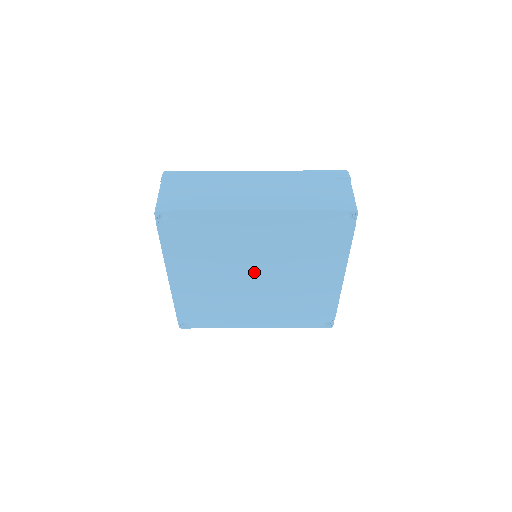
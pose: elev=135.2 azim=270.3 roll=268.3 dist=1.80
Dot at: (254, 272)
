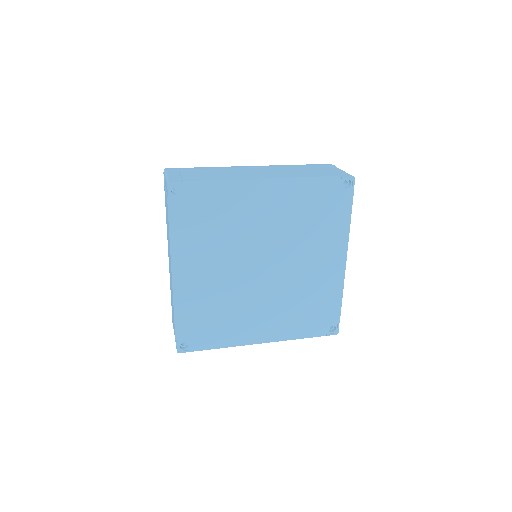
Dot at: (261, 260)
